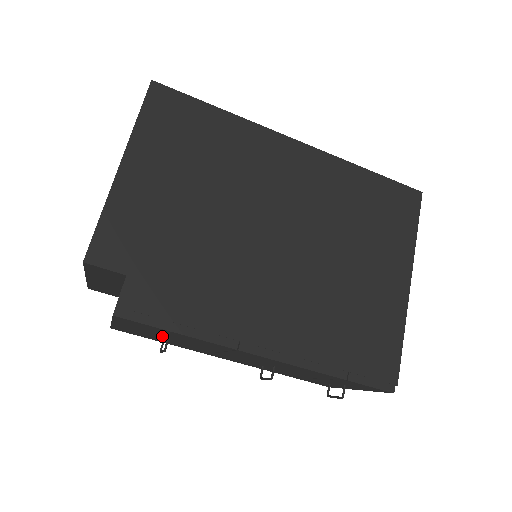
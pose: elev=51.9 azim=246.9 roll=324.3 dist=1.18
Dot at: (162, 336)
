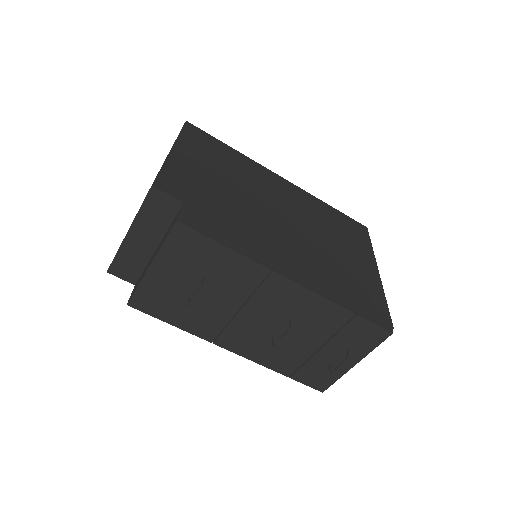
Dot at: (193, 284)
